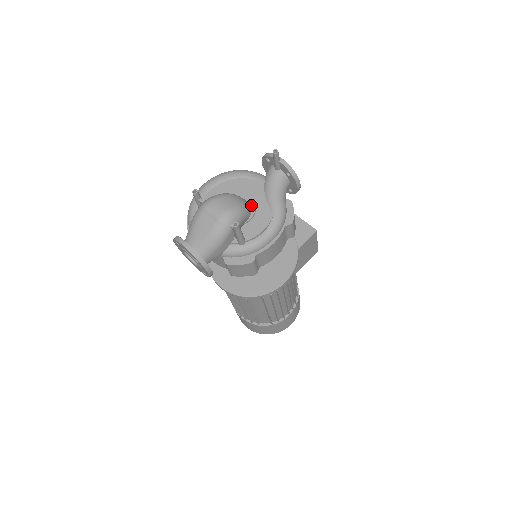
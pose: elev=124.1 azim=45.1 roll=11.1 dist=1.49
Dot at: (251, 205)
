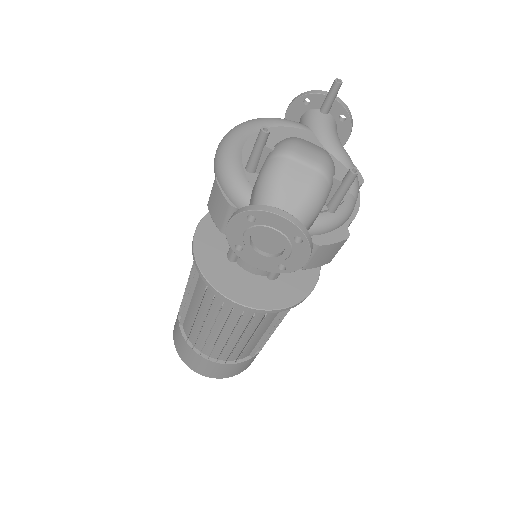
Dot at: occluded
